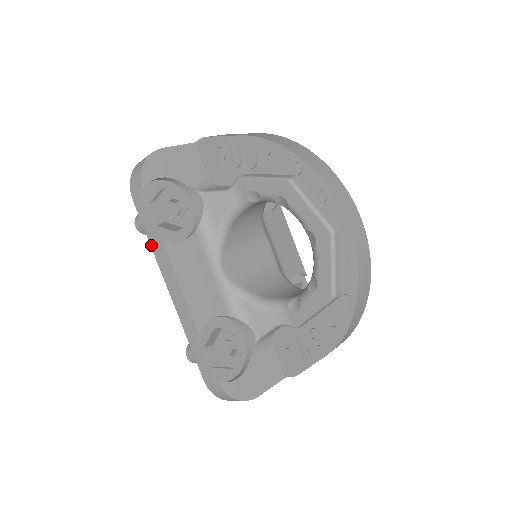
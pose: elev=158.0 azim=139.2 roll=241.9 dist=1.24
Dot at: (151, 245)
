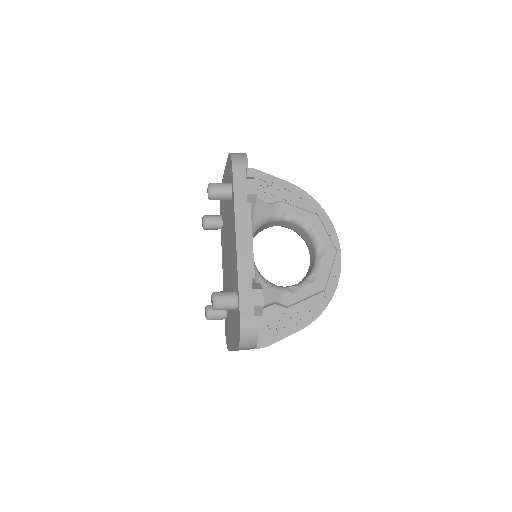
Dot at: (235, 204)
